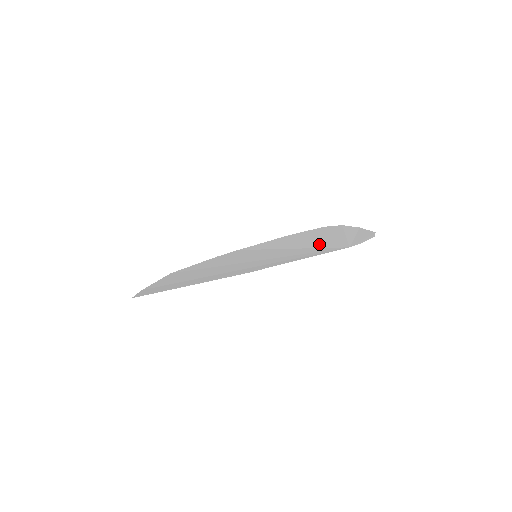
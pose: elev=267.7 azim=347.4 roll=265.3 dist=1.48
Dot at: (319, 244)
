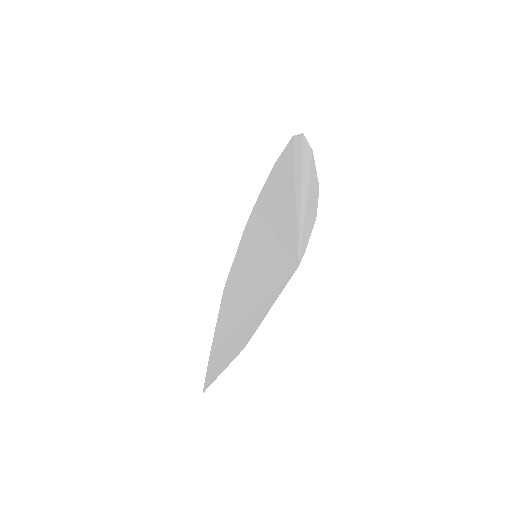
Dot at: (285, 230)
